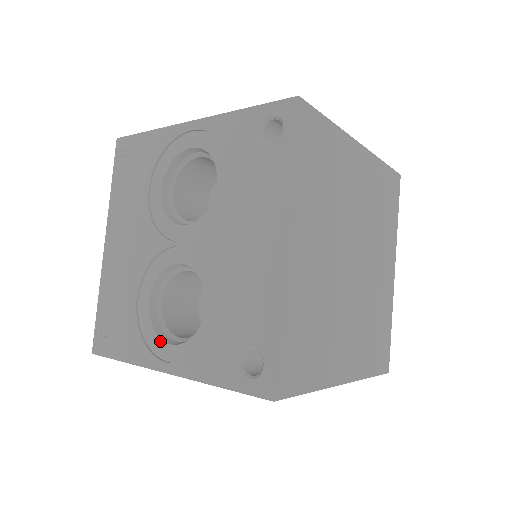
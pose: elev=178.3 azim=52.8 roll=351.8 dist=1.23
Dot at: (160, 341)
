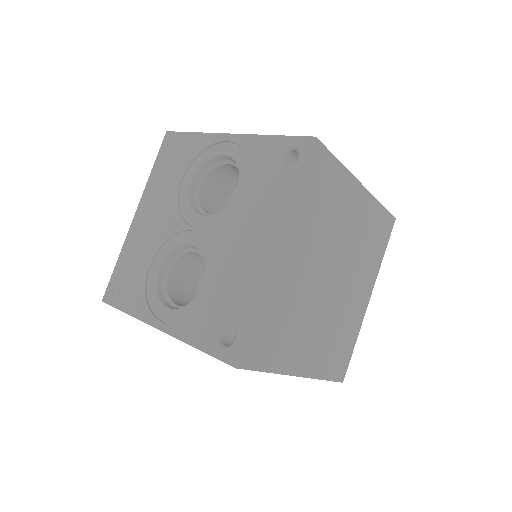
Dot at: (160, 303)
